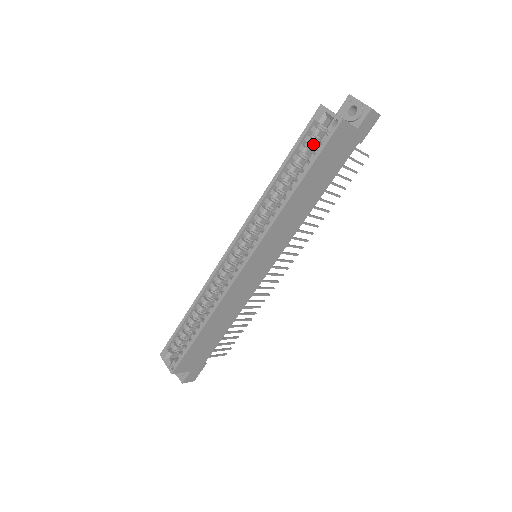
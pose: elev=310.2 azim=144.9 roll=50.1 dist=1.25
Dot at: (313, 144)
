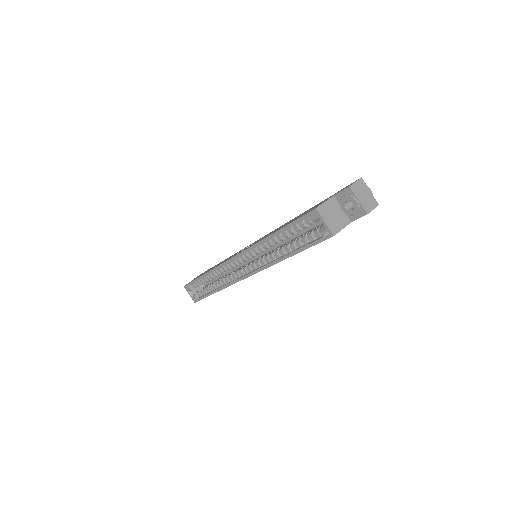
Dot at: occluded
